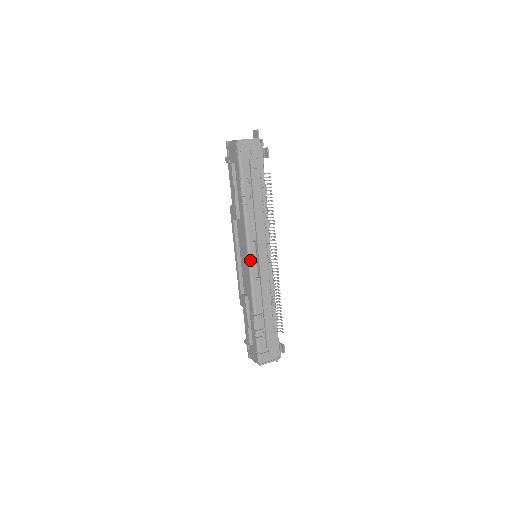
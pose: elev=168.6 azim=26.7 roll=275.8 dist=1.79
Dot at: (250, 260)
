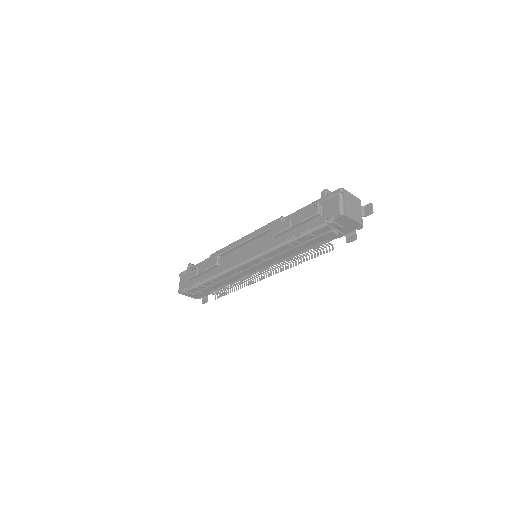
Dot at: (246, 263)
